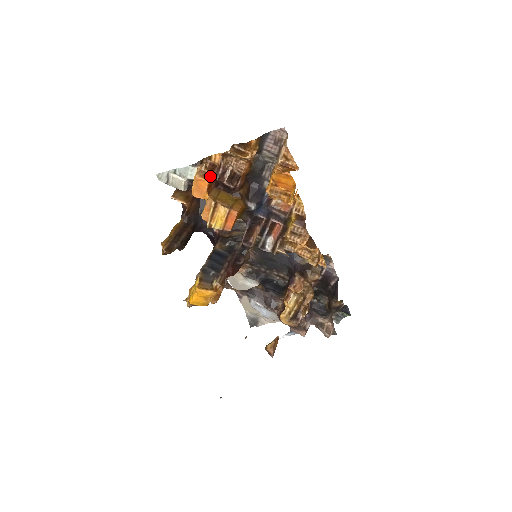
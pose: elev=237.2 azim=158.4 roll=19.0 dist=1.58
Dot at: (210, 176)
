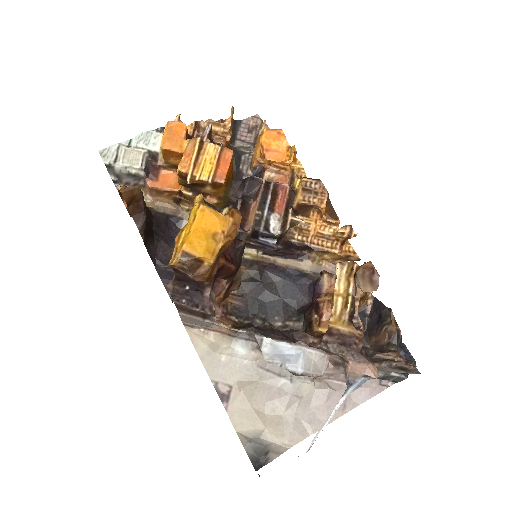
Dot at: occluded
